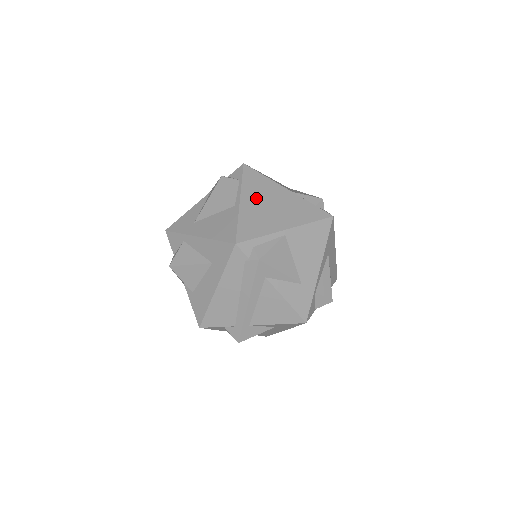
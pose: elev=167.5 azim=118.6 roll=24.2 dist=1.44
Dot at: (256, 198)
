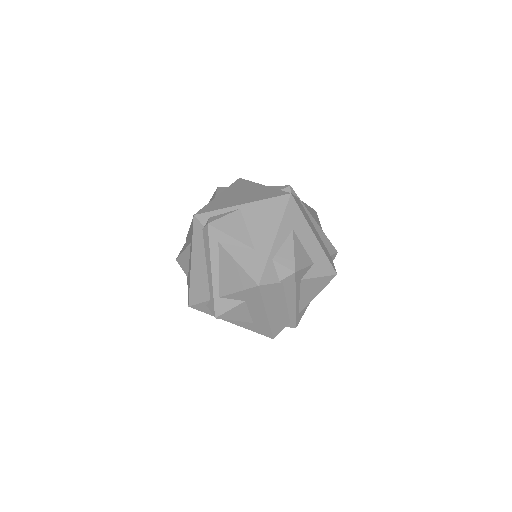
Dot at: (232, 192)
